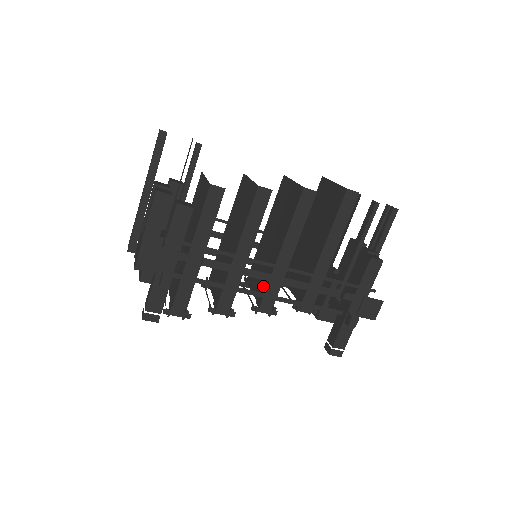
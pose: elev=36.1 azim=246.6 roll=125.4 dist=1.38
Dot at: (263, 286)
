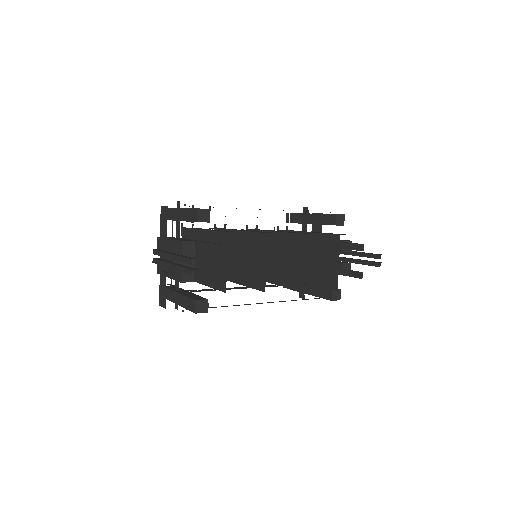
Dot at: occluded
